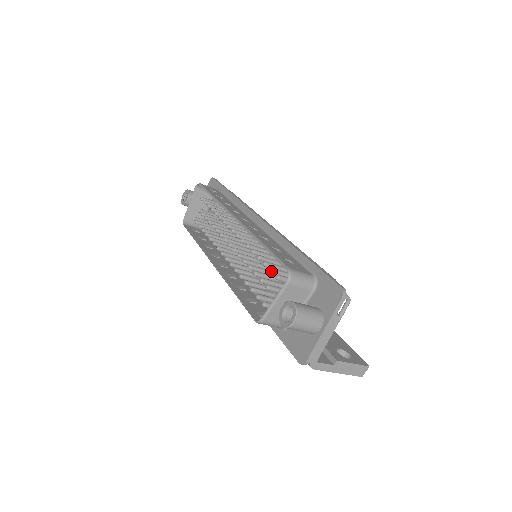
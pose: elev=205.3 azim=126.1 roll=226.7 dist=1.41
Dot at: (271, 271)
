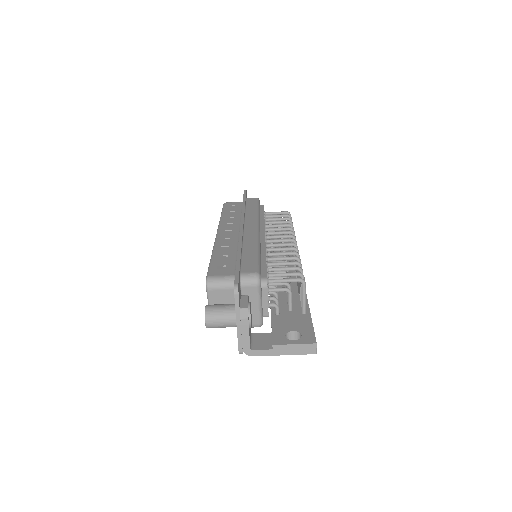
Dot at: occluded
